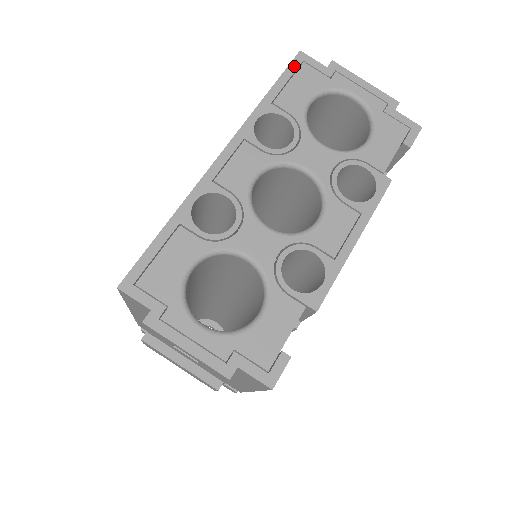
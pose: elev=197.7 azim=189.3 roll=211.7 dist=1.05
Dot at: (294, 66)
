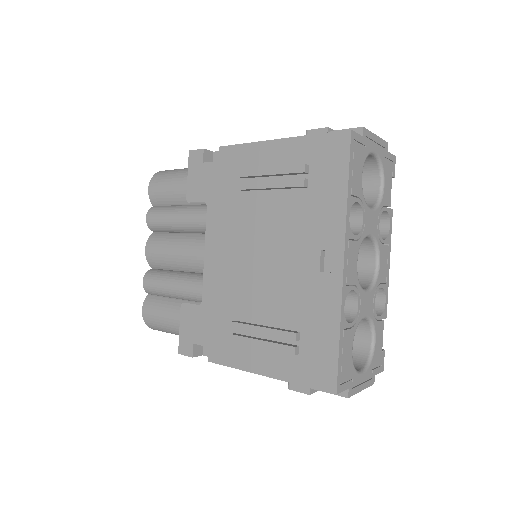
Dot at: (352, 149)
